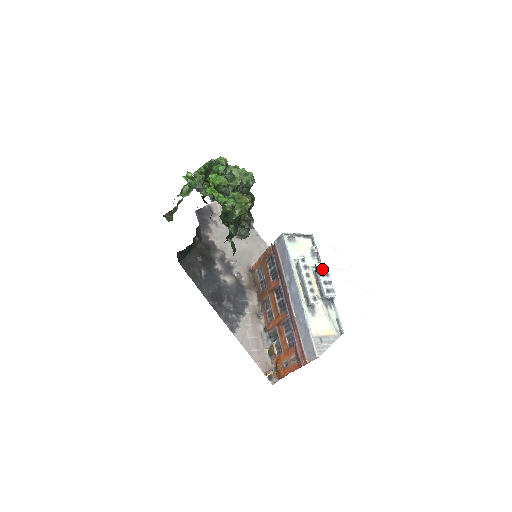
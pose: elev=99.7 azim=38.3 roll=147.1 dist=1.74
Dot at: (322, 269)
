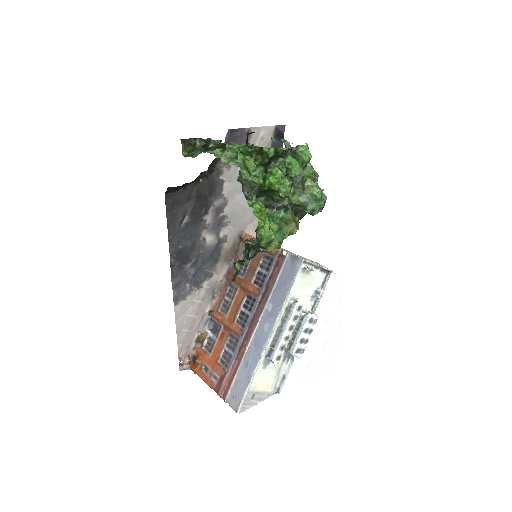
Dot at: (310, 324)
